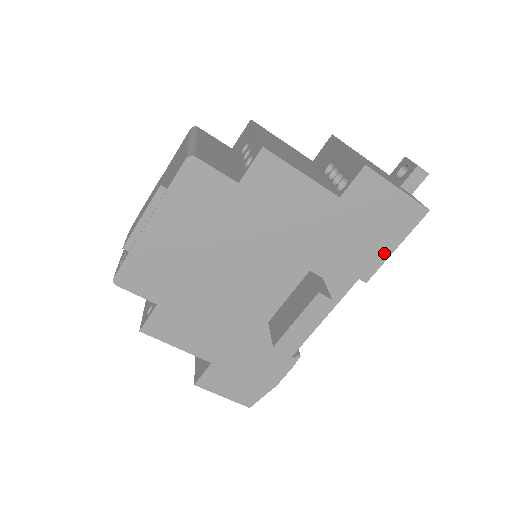
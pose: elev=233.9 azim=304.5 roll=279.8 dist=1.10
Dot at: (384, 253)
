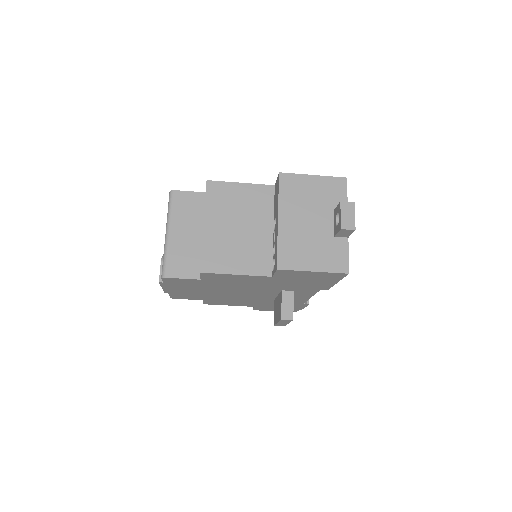
Dot at: (329, 284)
